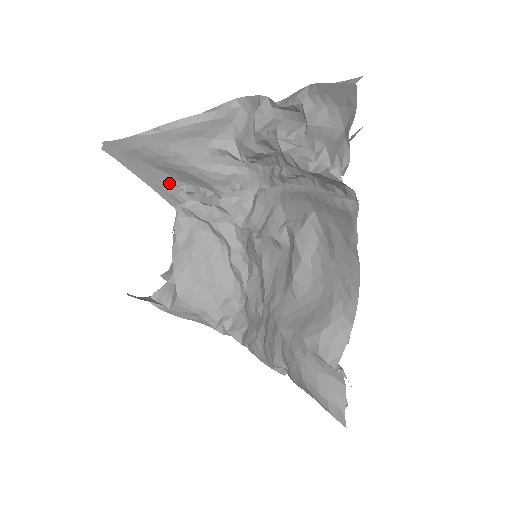
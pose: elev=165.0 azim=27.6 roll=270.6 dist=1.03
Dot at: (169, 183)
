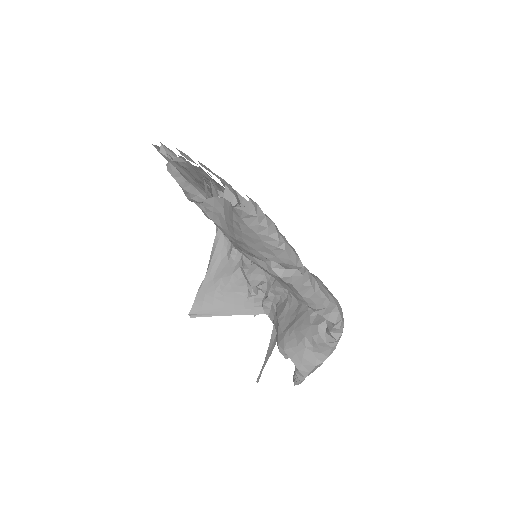
Dot at: (242, 302)
